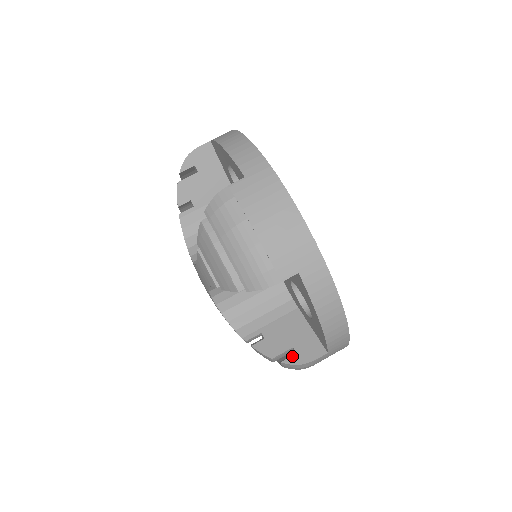
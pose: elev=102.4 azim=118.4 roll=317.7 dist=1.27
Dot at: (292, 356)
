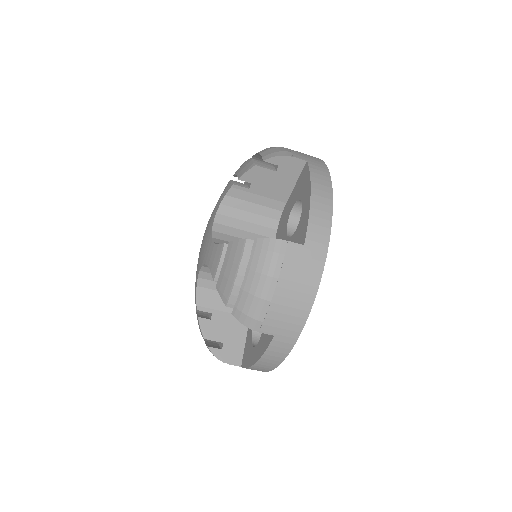
Dot at: occluded
